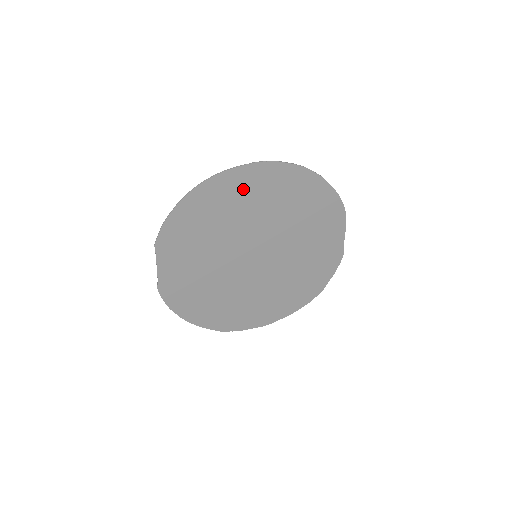
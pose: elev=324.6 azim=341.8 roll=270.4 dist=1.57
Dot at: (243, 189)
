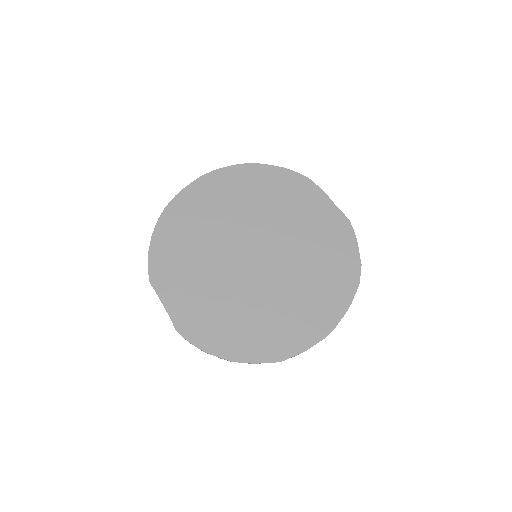
Dot at: (201, 202)
